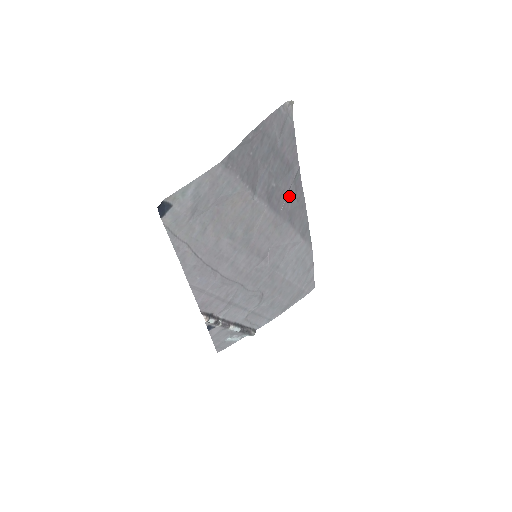
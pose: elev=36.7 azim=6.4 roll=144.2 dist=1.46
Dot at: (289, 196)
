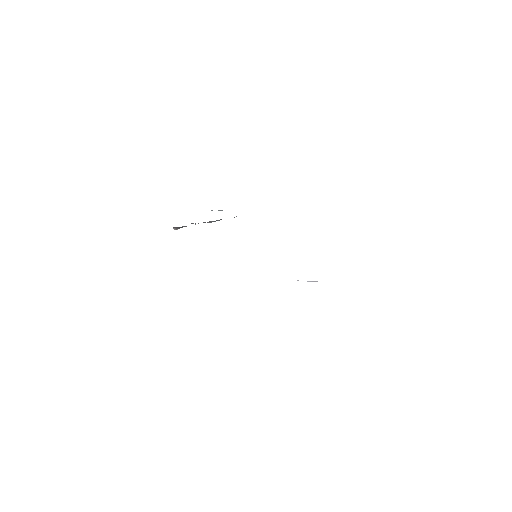
Dot at: occluded
